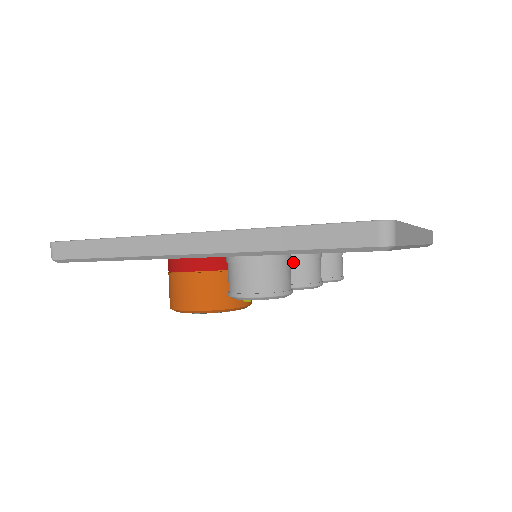
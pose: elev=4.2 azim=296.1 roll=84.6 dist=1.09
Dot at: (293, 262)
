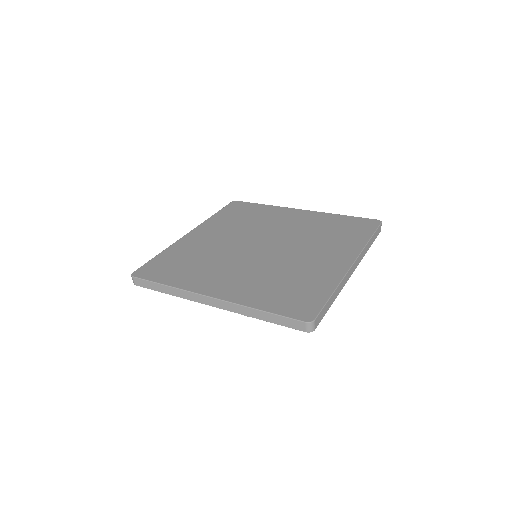
Dot at: occluded
